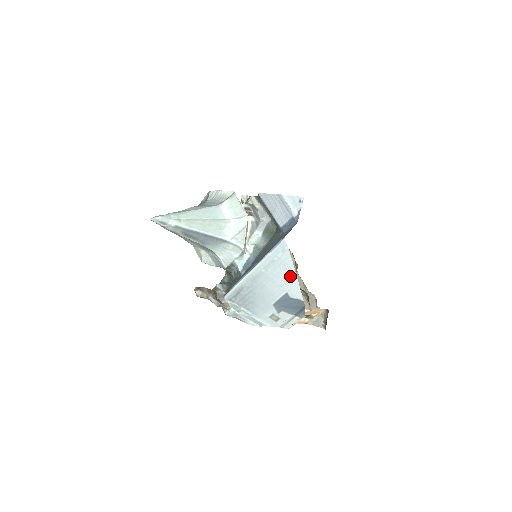
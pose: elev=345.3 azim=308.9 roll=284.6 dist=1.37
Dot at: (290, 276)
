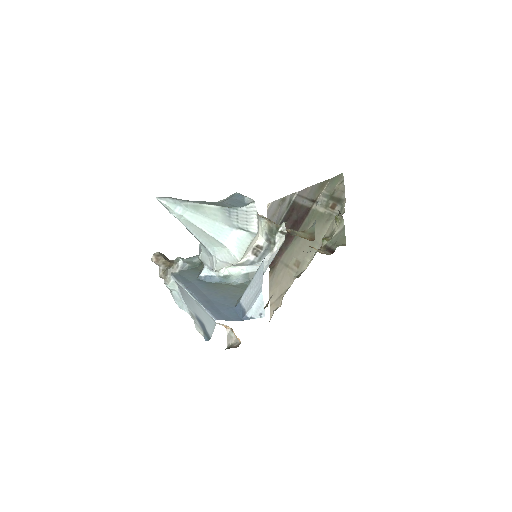
Dot at: (210, 326)
